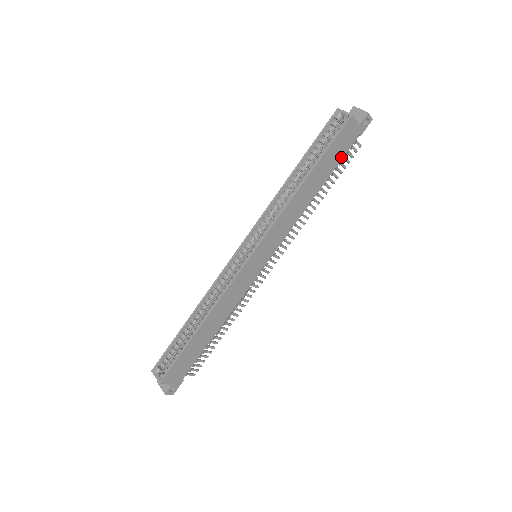
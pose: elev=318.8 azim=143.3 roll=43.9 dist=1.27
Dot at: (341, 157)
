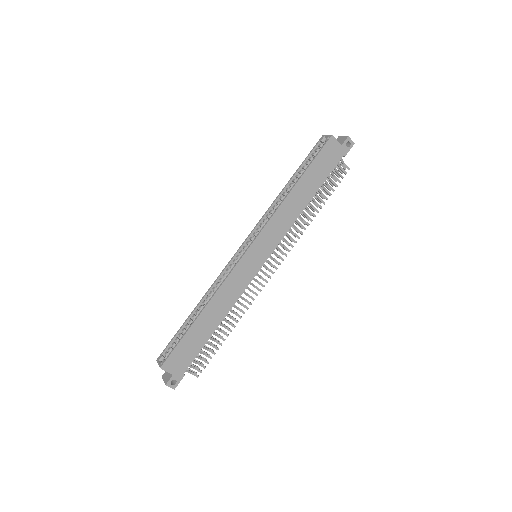
Dot at: (328, 172)
